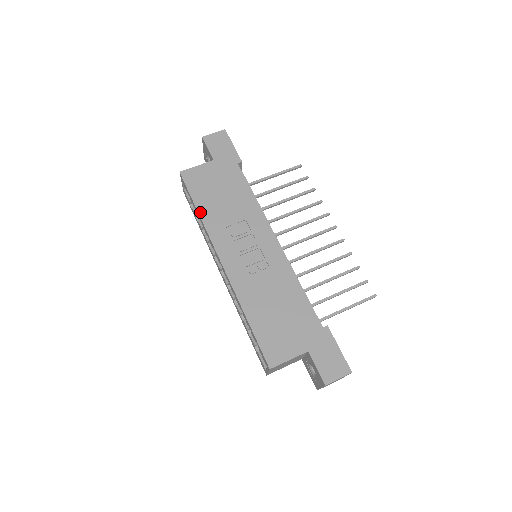
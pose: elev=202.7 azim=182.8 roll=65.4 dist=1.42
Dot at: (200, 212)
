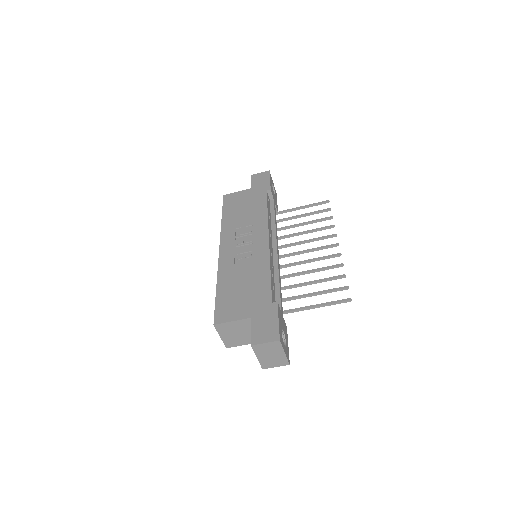
Dot at: (223, 219)
